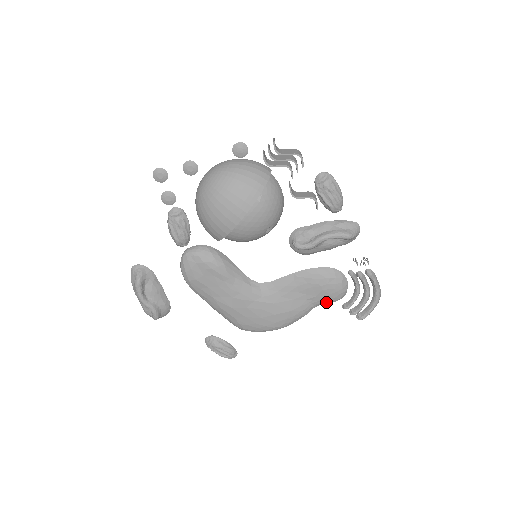
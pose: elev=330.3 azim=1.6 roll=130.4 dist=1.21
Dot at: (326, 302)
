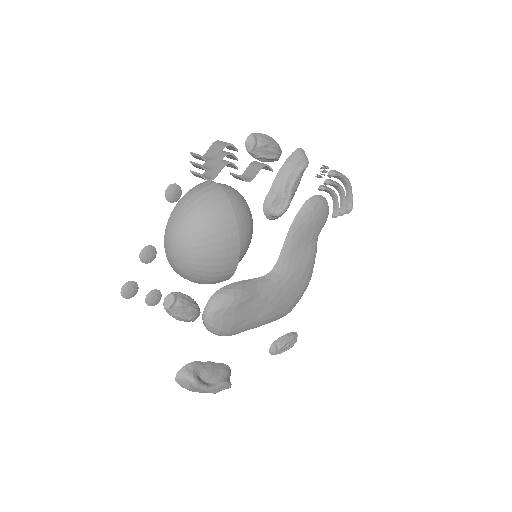
Dot at: (322, 227)
